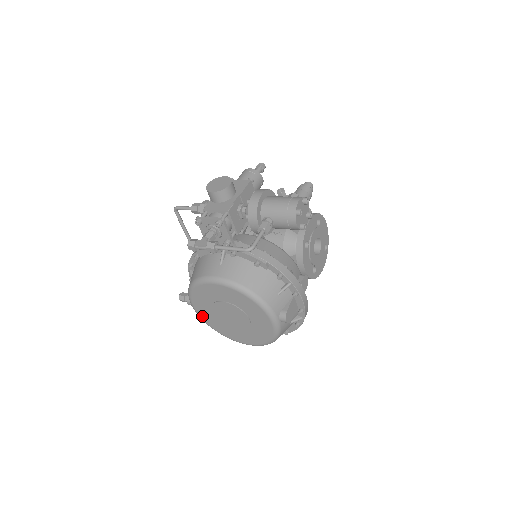
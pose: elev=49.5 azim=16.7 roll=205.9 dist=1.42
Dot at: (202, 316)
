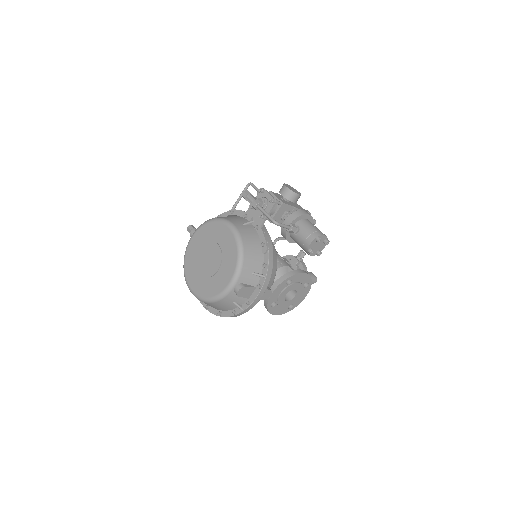
Dot at: (190, 246)
